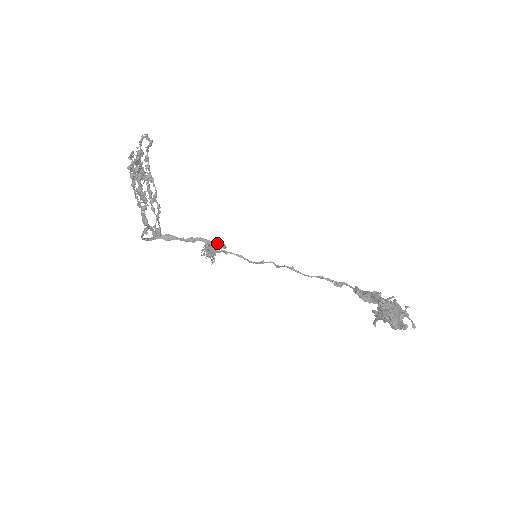
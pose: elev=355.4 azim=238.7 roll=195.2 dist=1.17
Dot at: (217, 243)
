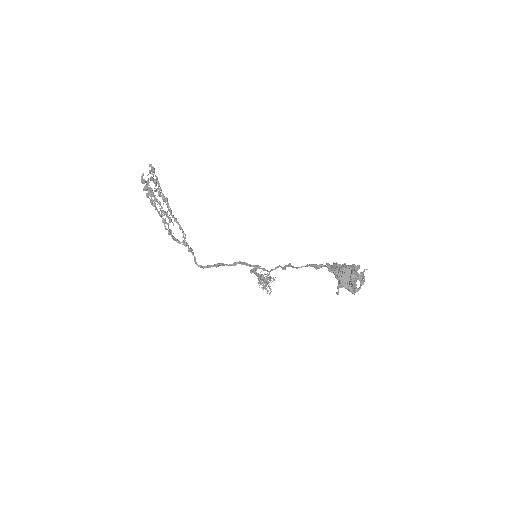
Dot at: occluded
